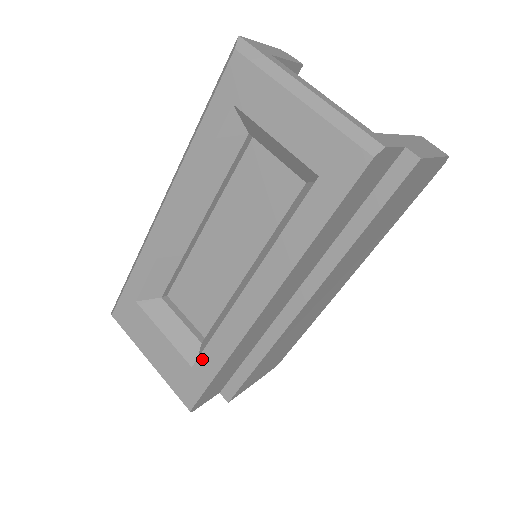
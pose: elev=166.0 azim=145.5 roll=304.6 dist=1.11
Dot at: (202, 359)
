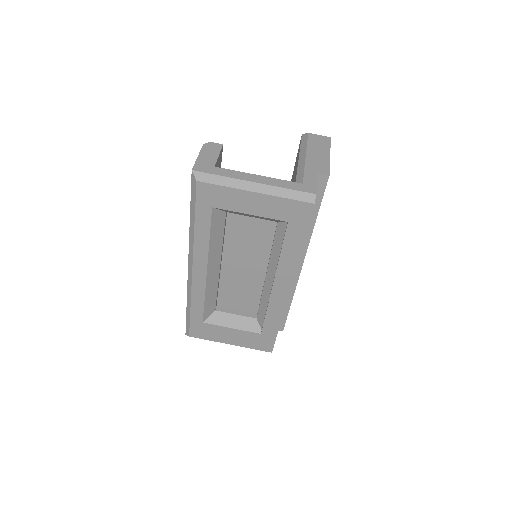
Dot at: (265, 327)
